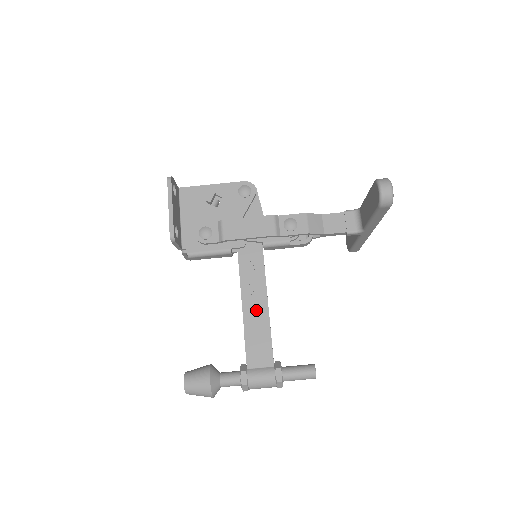
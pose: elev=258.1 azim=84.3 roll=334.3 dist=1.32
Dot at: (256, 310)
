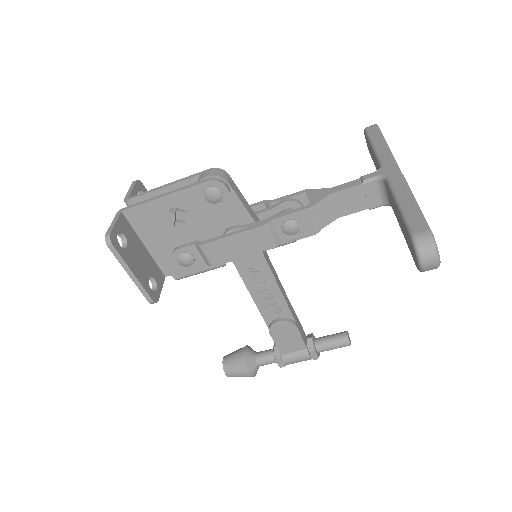
Dot at: (274, 309)
